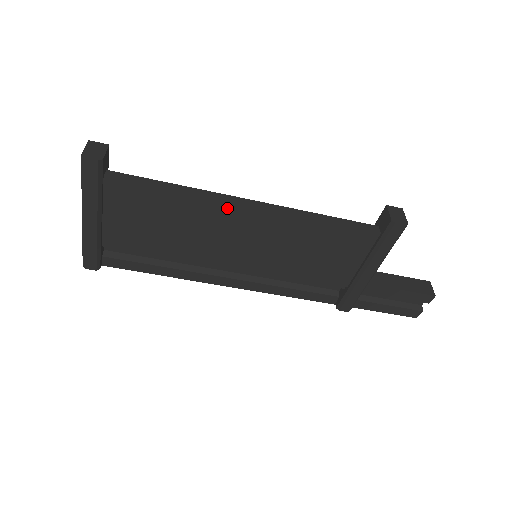
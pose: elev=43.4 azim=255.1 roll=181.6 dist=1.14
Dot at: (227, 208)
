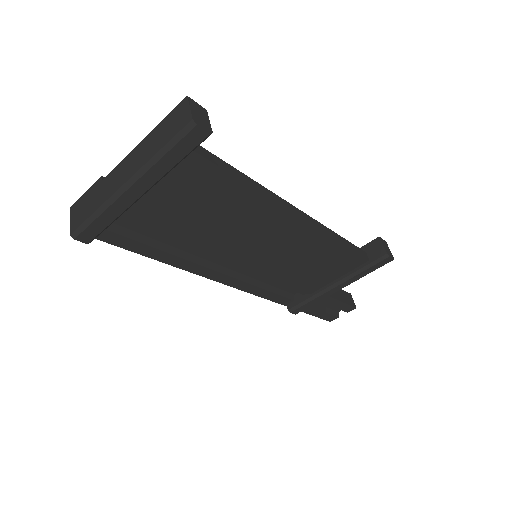
Dot at: (281, 214)
